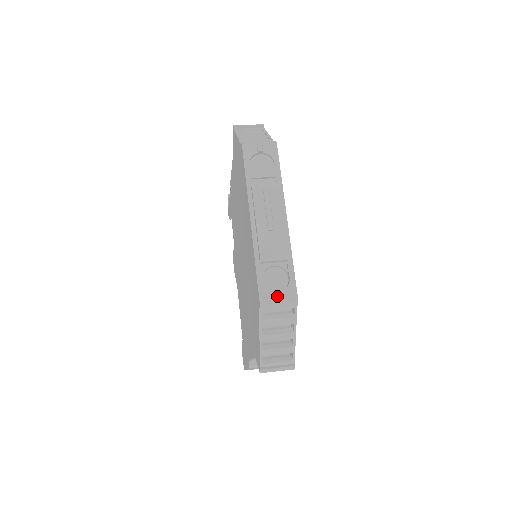
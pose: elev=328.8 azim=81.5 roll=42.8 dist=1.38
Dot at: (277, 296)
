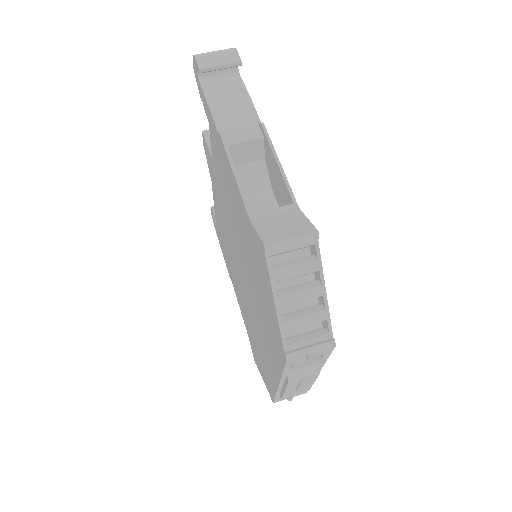
Dot at: (290, 400)
